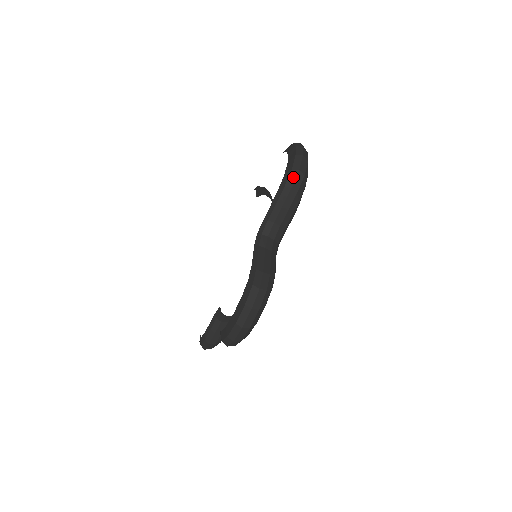
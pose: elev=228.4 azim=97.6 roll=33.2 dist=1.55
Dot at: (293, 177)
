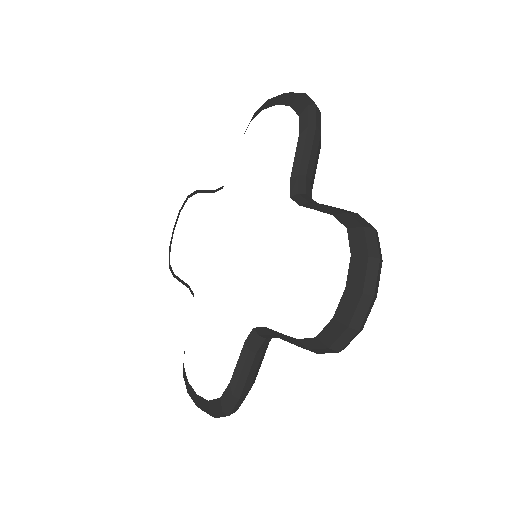
Dot at: (326, 351)
